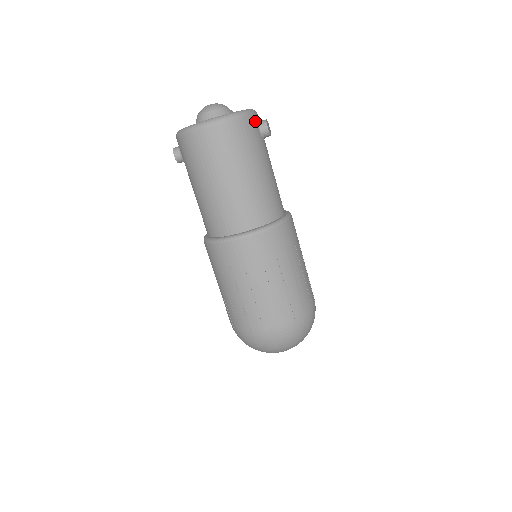
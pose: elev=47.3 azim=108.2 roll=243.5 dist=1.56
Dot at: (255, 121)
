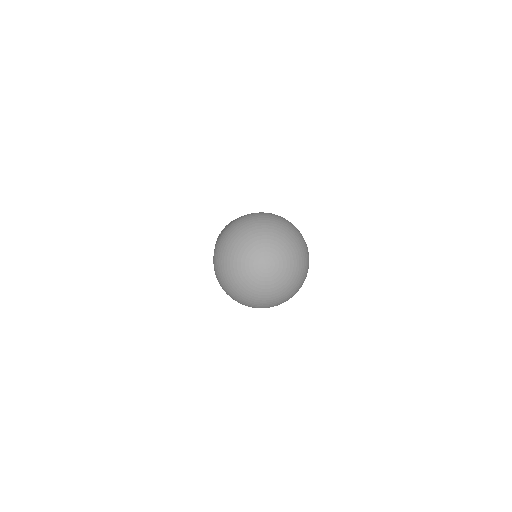
Dot at: occluded
